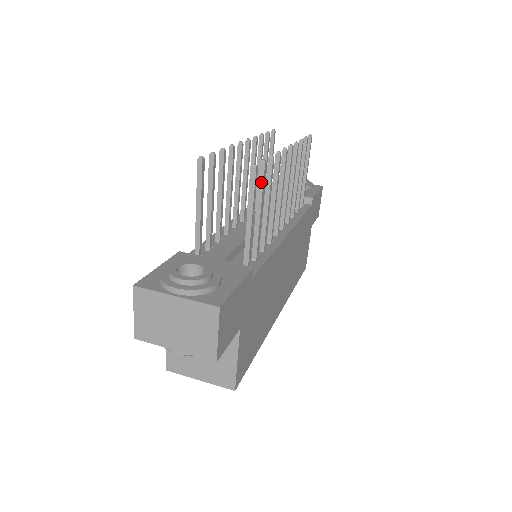
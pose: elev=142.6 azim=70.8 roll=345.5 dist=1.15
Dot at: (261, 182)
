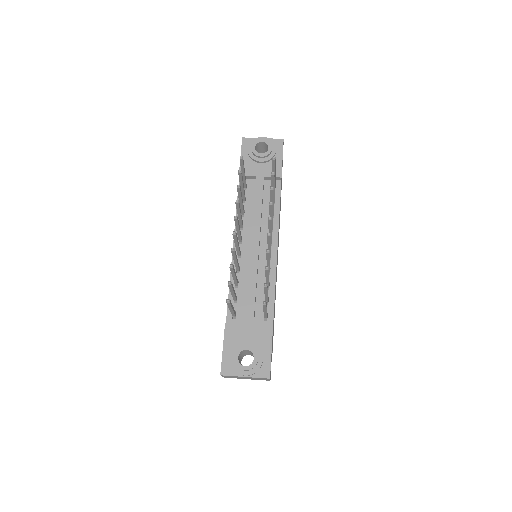
Dot at: (266, 290)
